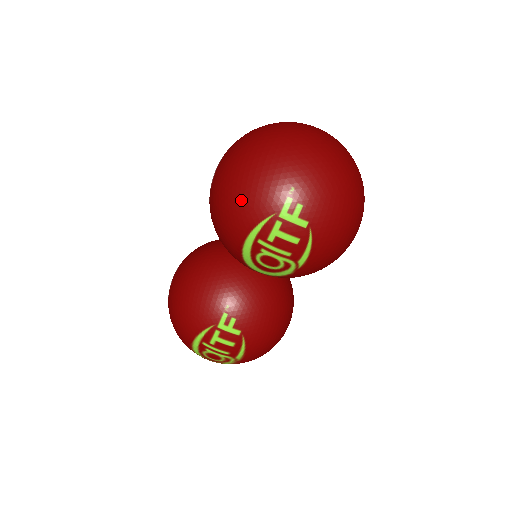
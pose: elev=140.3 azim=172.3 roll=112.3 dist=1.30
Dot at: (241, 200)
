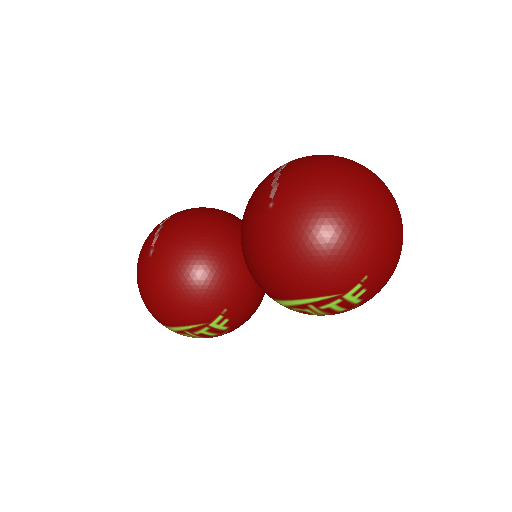
Dot at: (312, 274)
